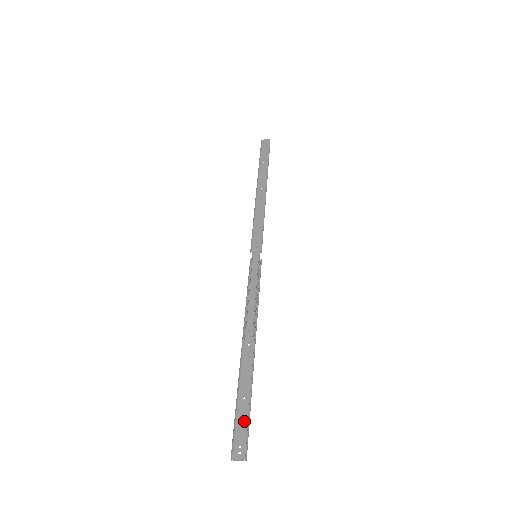
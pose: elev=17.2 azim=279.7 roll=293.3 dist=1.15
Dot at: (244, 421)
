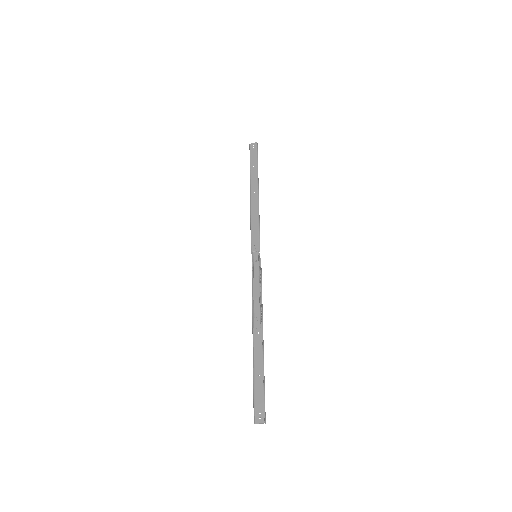
Dot at: (261, 394)
